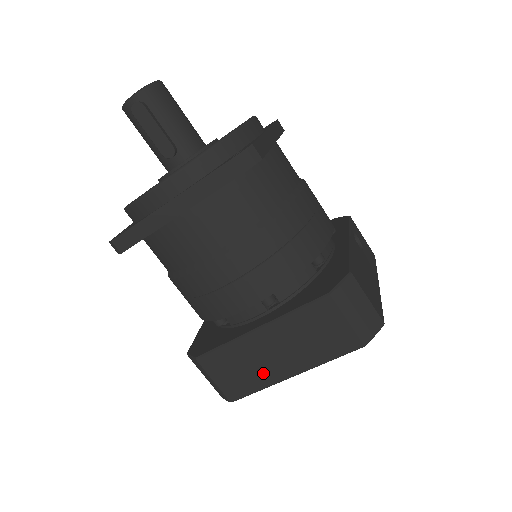
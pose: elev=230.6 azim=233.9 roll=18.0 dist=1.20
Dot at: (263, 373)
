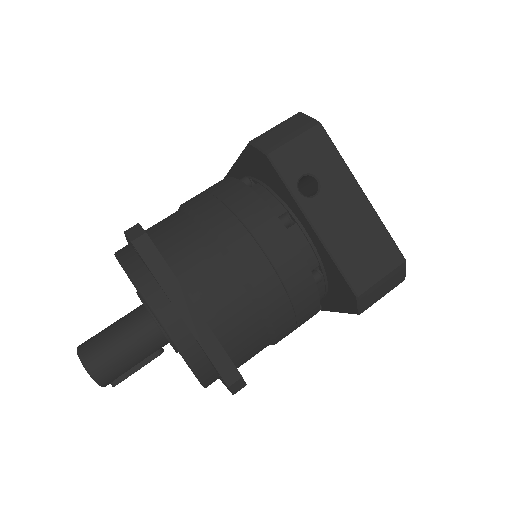
Dot at: occluded
